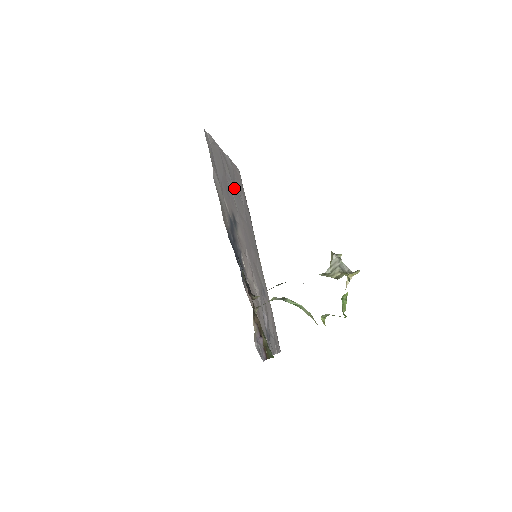
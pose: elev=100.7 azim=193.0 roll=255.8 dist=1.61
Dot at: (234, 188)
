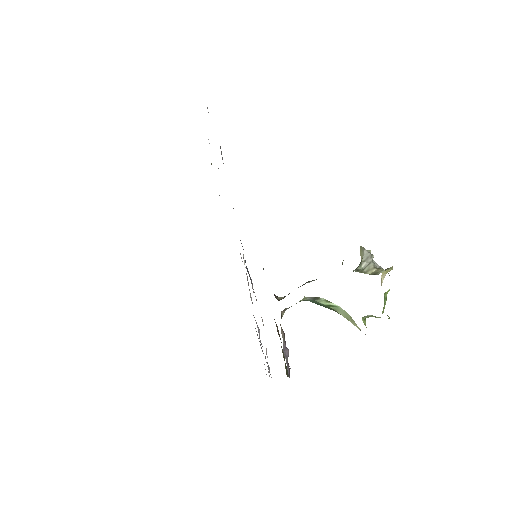
Dot at: occluded
